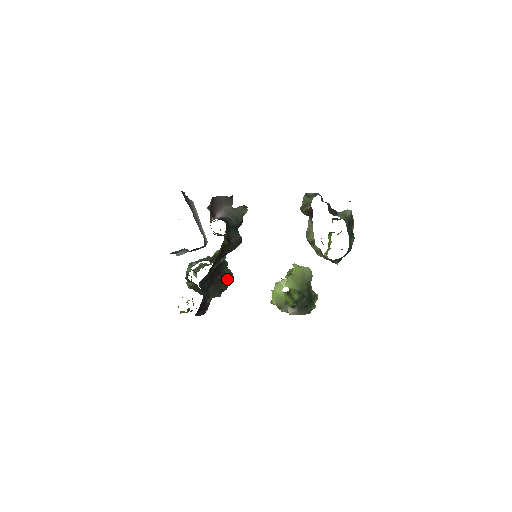
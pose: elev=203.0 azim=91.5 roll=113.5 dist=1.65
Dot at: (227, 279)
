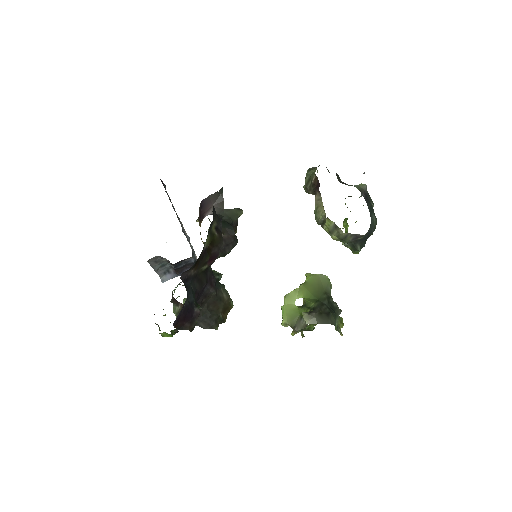
Dot at: (224, 303)
